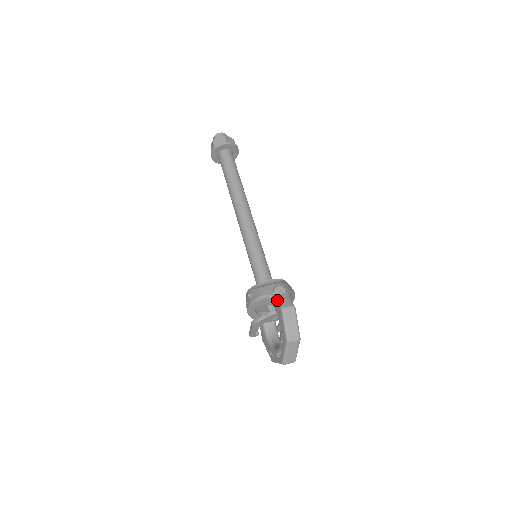
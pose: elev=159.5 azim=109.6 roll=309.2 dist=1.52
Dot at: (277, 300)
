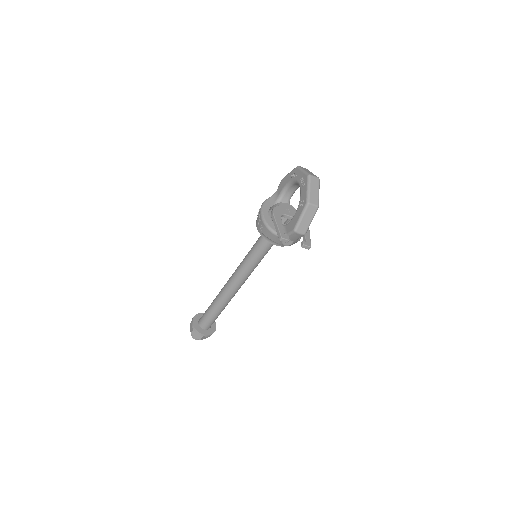
Dot at: (277, 189)
